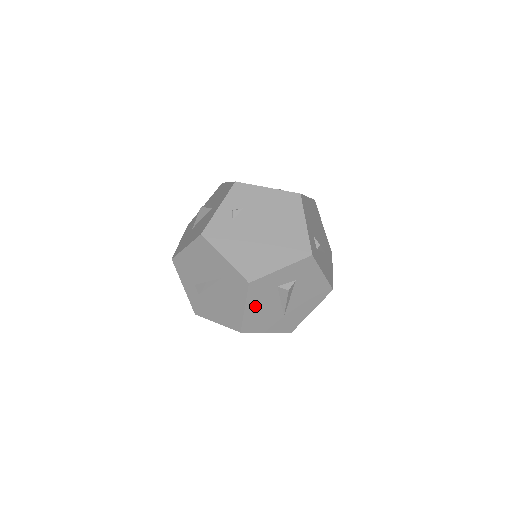
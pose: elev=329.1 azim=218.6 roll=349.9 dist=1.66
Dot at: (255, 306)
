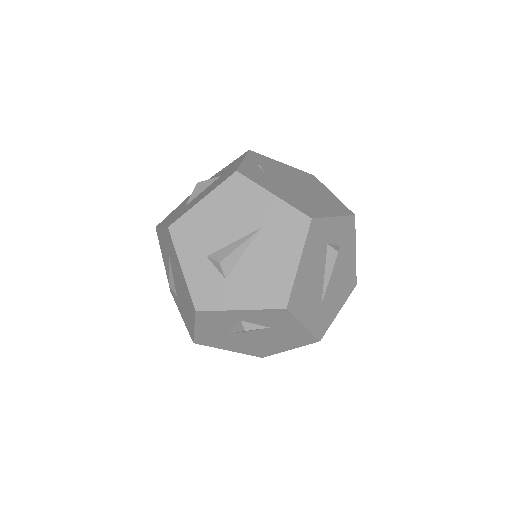
Dot at: (307, 266)
